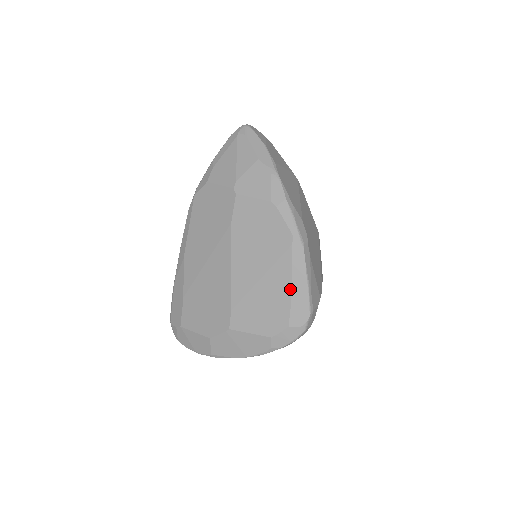
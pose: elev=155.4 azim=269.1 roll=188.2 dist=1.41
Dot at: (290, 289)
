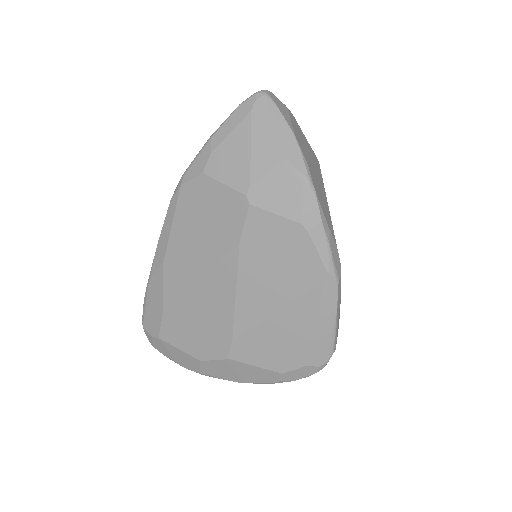
Dot at: (313, 329)
